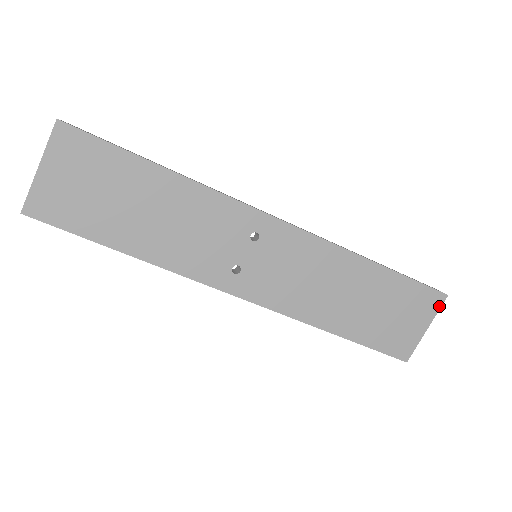
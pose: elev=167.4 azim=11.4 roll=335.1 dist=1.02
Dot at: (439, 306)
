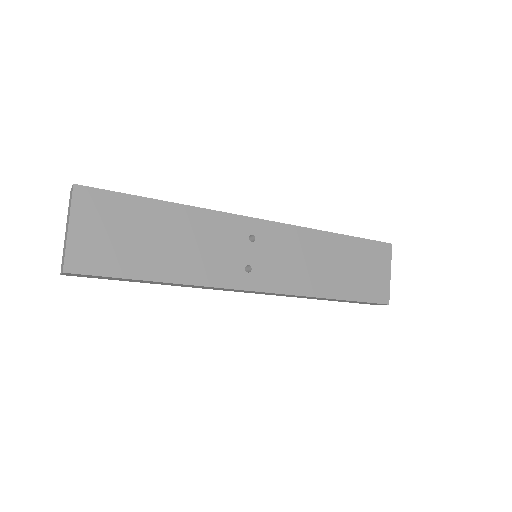
Dot at: (390, 254)
